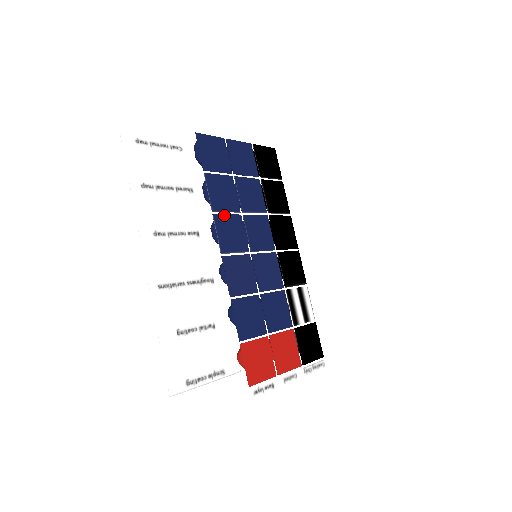
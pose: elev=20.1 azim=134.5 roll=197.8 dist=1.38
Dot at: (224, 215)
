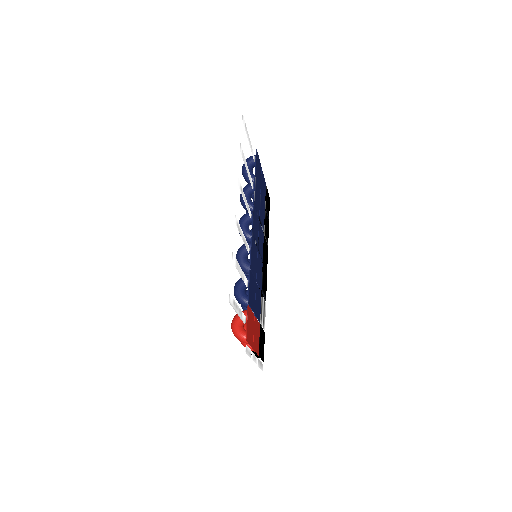
Dot at: (256, 212)
